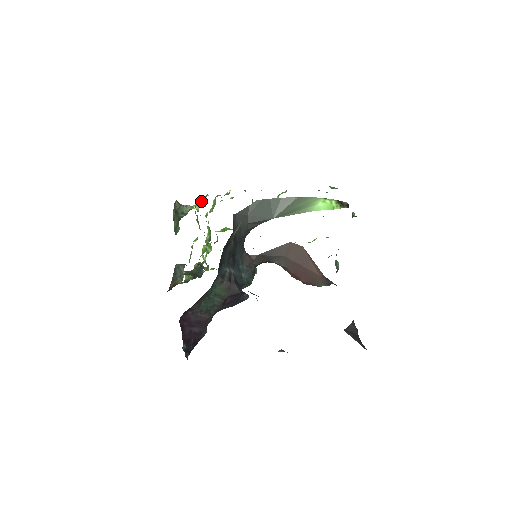
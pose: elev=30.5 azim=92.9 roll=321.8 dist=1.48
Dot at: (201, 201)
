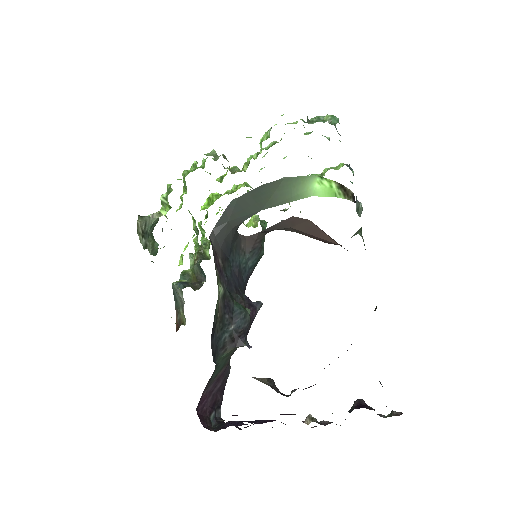
Dot at: (167, 202)
